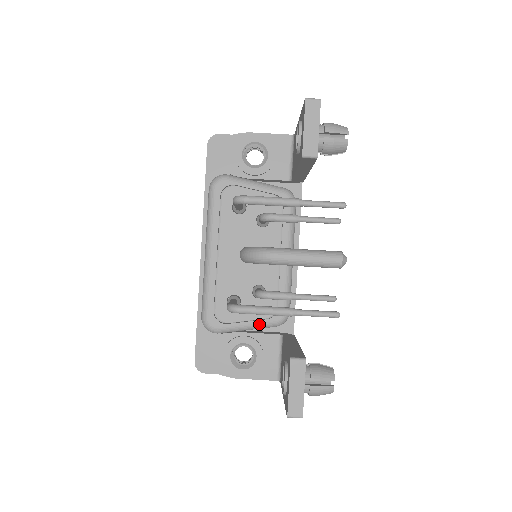
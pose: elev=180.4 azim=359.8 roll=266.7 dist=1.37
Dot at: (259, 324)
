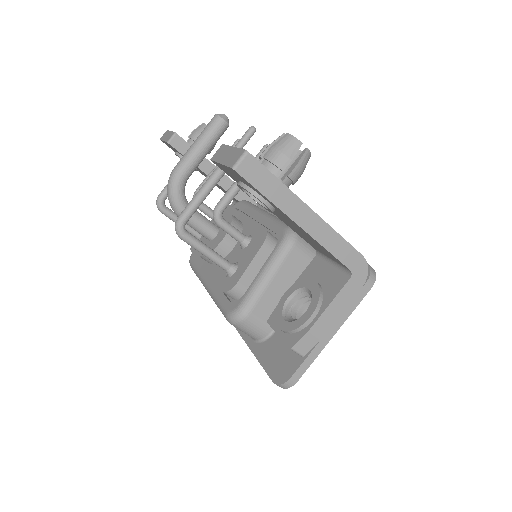
Dot at: (271, 259)
